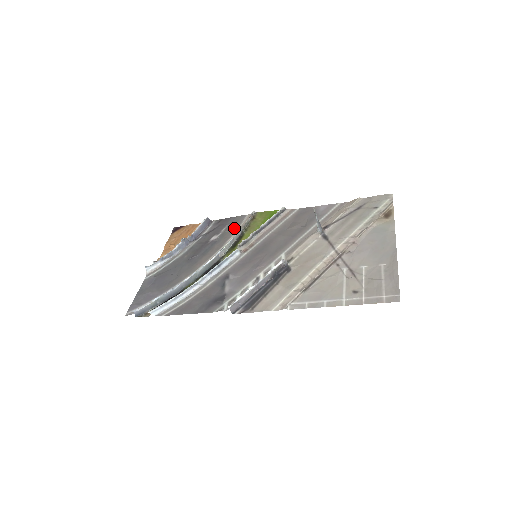
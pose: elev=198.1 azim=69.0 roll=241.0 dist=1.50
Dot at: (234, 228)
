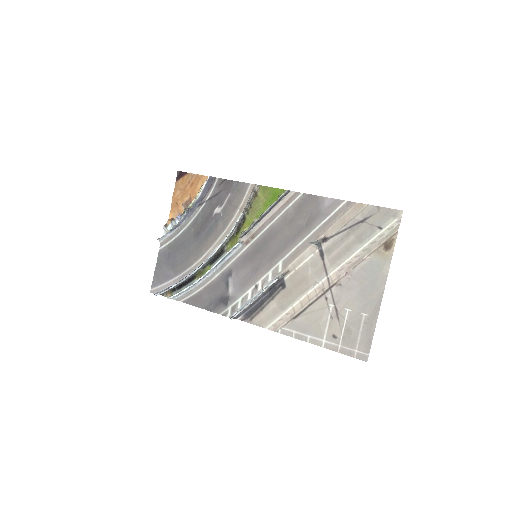
Dot at: (236, 203)
